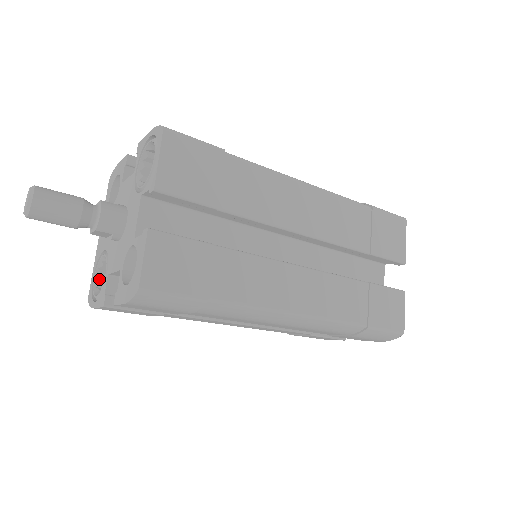
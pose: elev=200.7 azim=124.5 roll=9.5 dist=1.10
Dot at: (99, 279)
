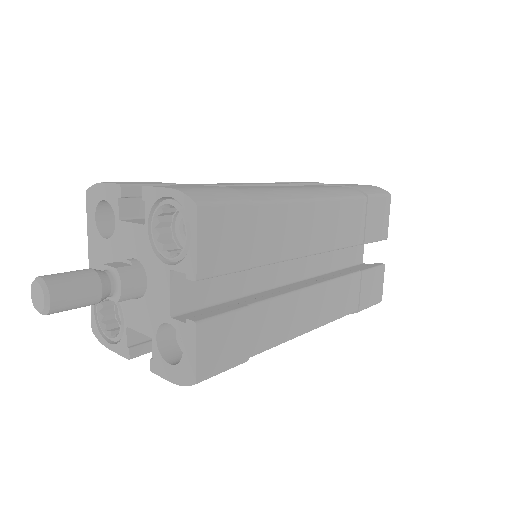
Dot at: (102, 312)
